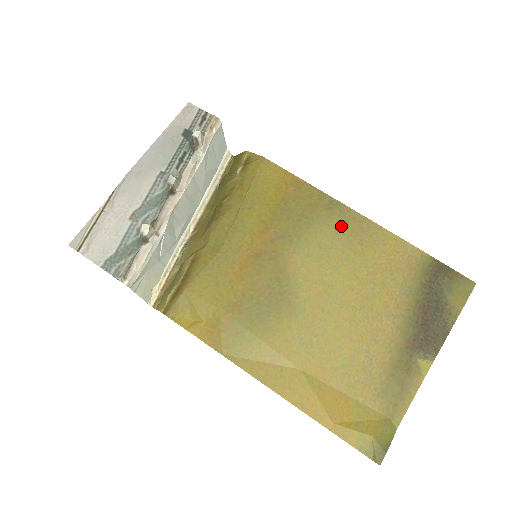
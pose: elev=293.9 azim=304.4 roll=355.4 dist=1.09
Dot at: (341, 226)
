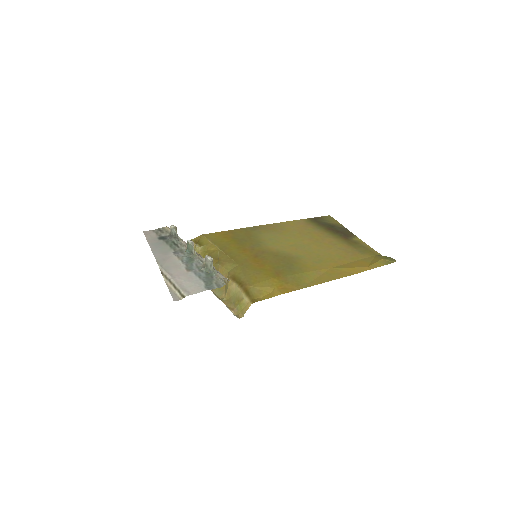
Dot at: (267, 231)
